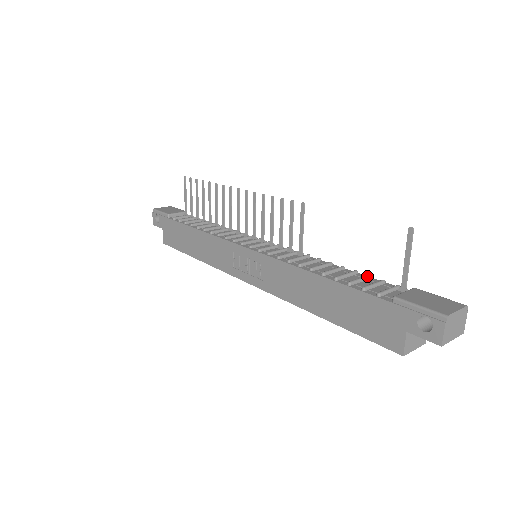
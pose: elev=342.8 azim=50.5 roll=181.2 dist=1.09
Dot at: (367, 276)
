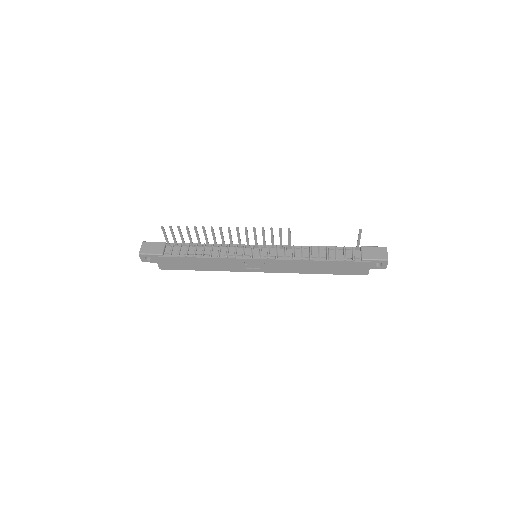
Dot at: (336, 248)
